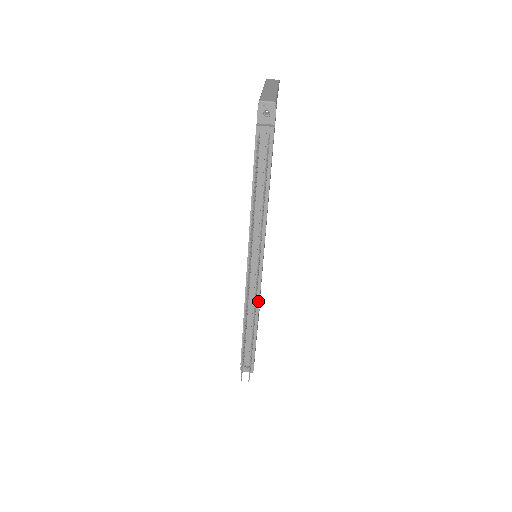
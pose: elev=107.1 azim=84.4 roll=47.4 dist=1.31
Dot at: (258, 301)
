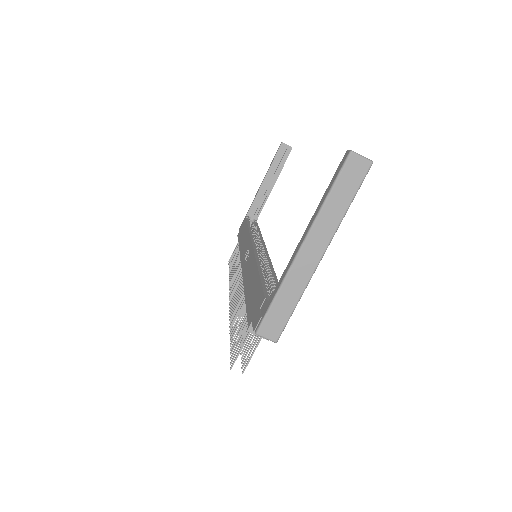
Dot at: occluded
